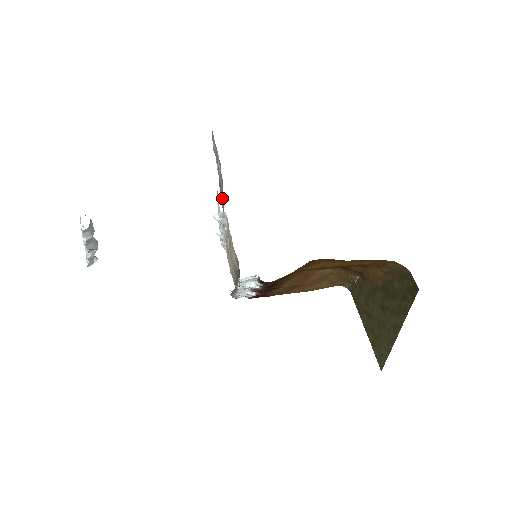
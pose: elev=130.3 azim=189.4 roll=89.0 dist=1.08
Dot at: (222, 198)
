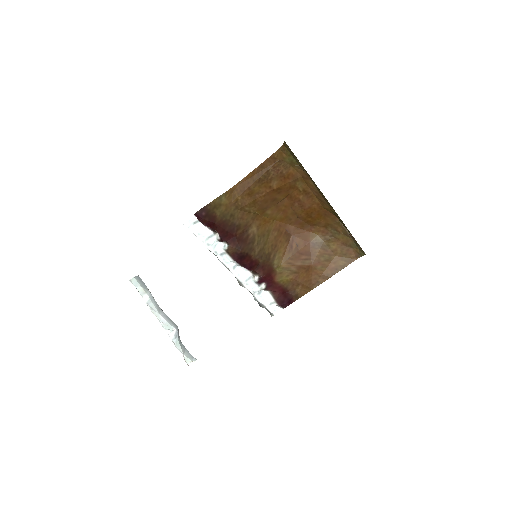
Dot at: occluded
